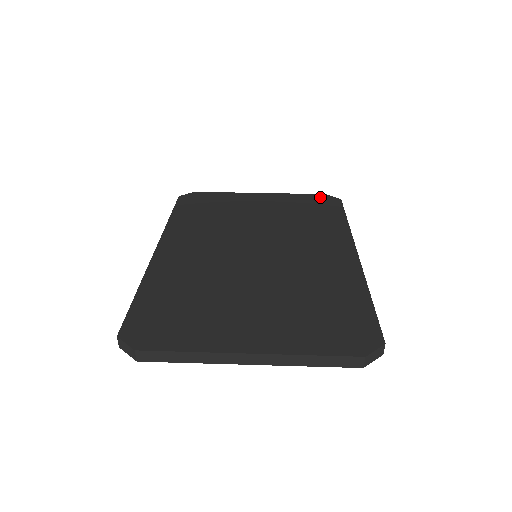
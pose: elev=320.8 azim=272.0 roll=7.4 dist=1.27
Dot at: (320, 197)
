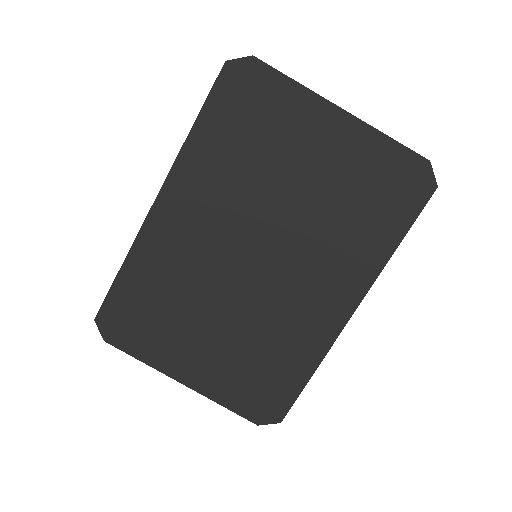
Dot at: (414, 167)
